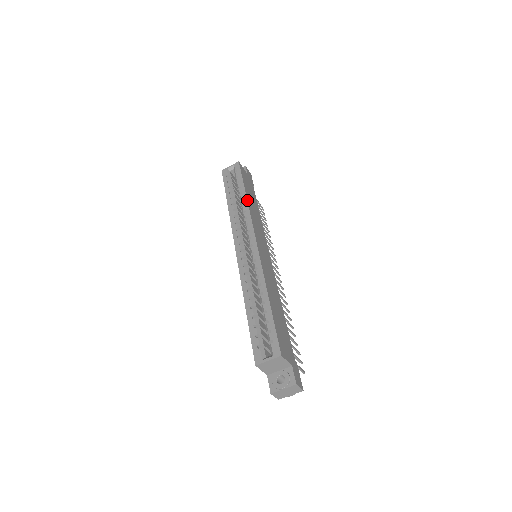
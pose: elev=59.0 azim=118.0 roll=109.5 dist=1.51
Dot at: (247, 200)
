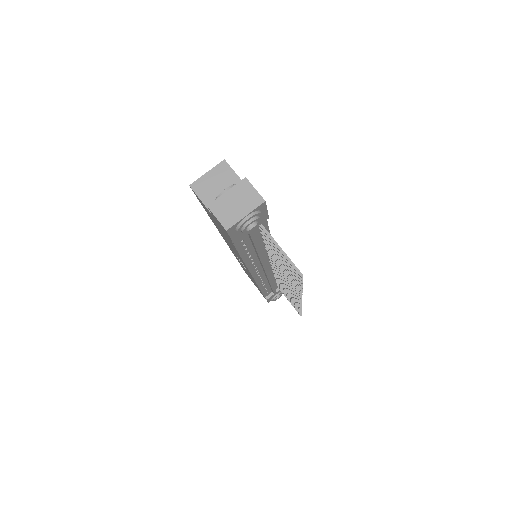
Dot at: occluded
